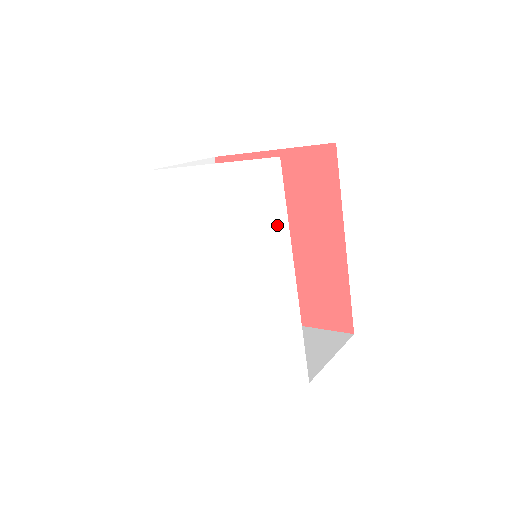
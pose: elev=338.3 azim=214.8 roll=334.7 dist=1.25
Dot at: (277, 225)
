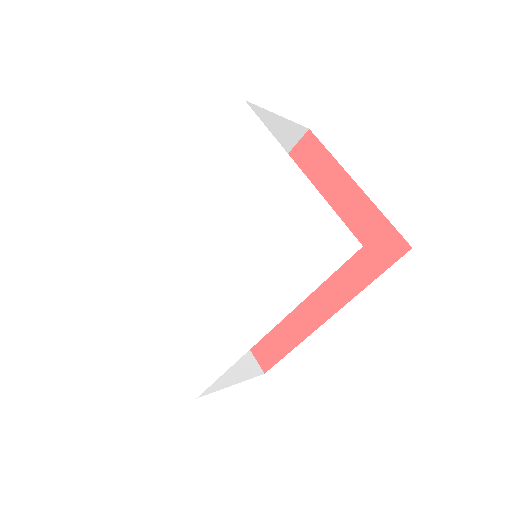
Dot at: (299, 284)
